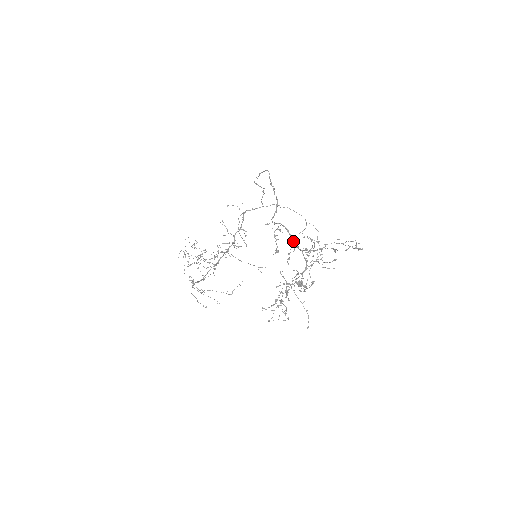
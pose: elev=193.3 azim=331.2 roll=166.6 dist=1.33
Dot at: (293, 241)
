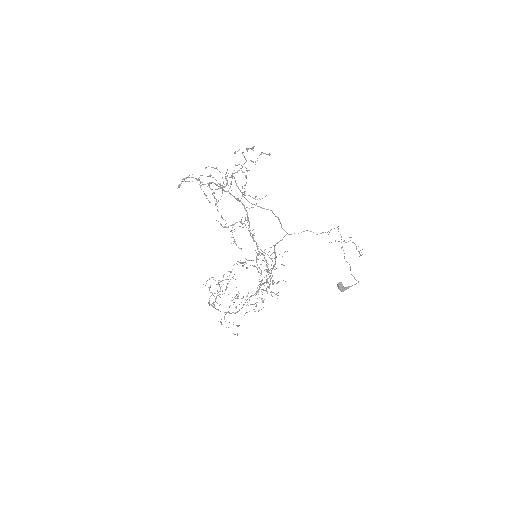
Dot at: (222, 190)
